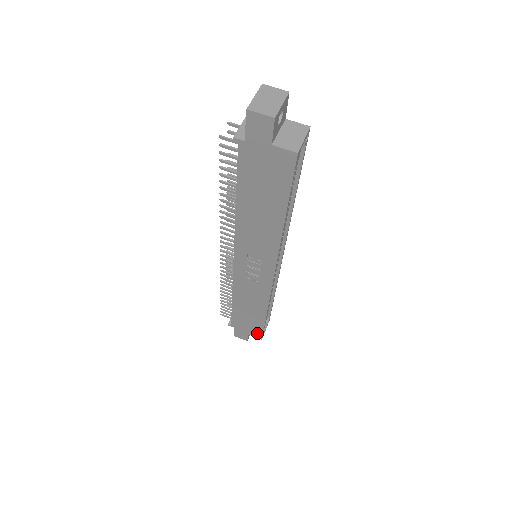
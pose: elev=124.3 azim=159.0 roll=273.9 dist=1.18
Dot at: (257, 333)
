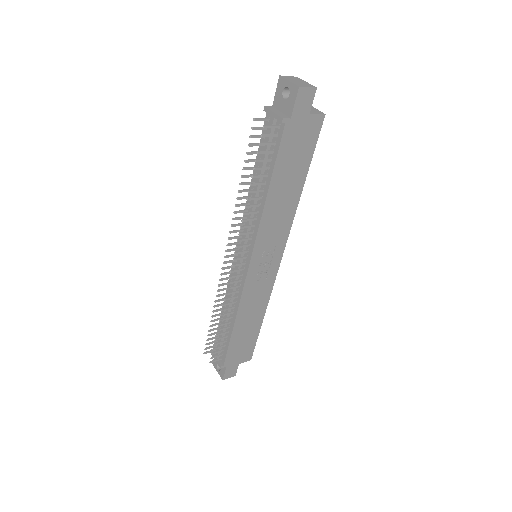
Dot at: (248, 354)
